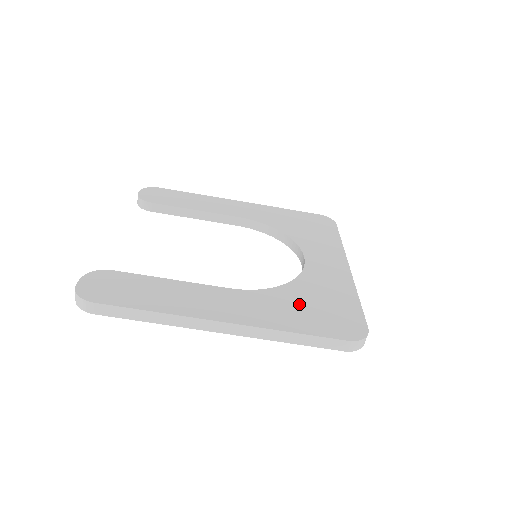
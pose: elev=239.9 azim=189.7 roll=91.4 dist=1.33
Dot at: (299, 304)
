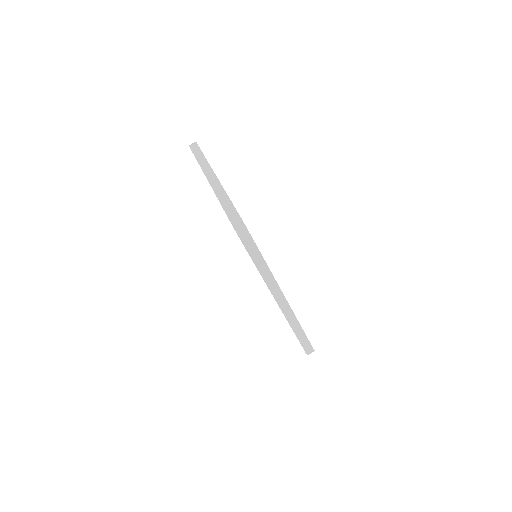
Dot at: occluded
